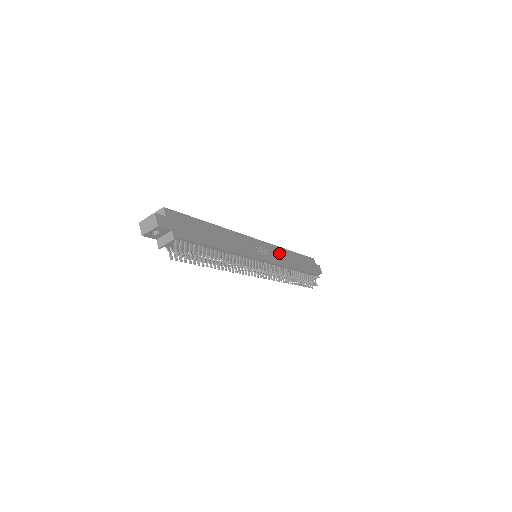
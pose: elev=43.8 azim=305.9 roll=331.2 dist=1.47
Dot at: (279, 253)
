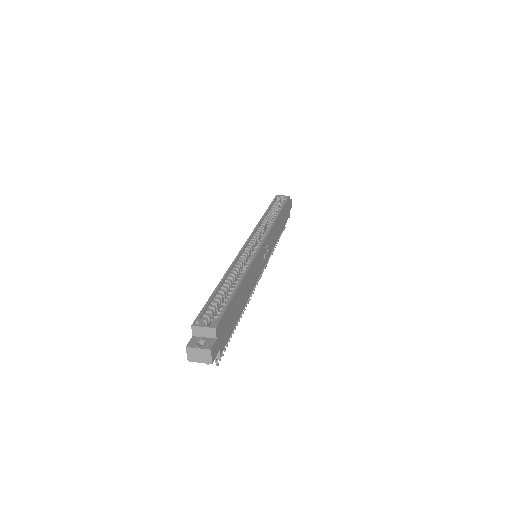
Dot at: (273, 234)
